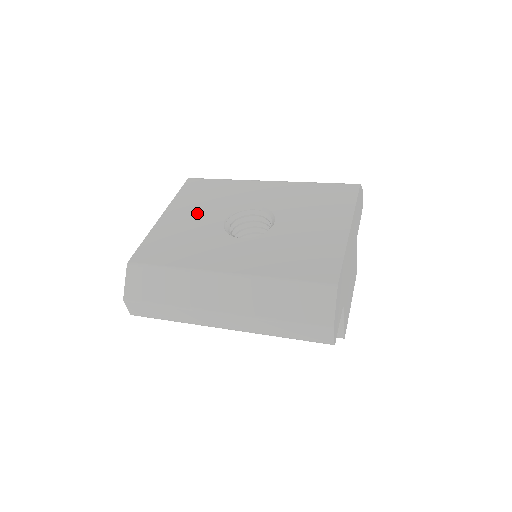
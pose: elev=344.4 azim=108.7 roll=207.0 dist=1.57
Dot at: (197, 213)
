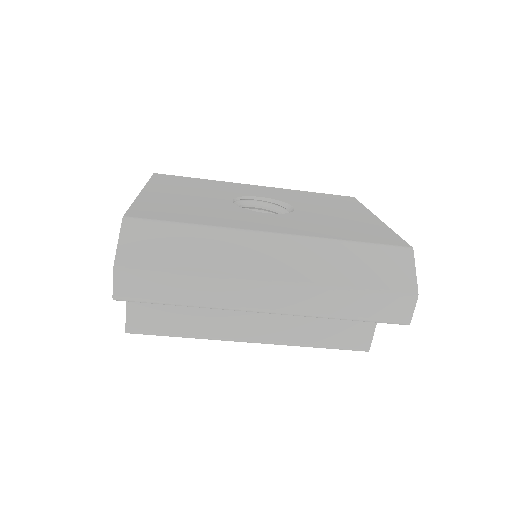
Dot at: (191, 193)
